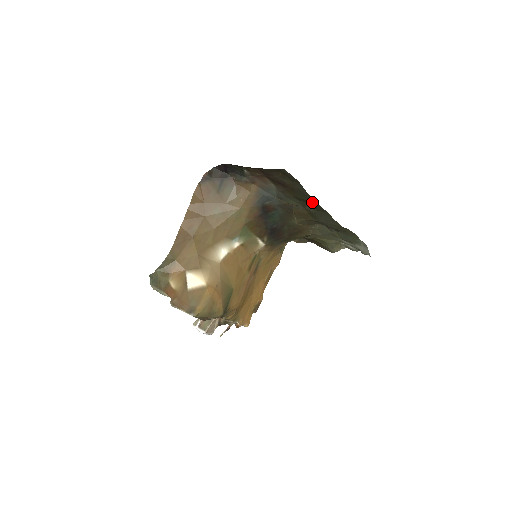
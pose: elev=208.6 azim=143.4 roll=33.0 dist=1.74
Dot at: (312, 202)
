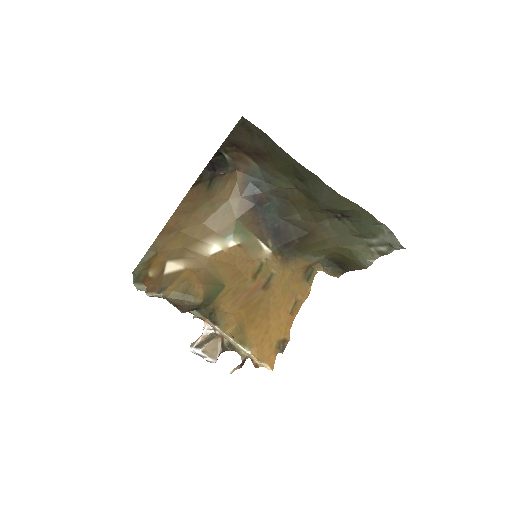
Dot at: (292, 163)
